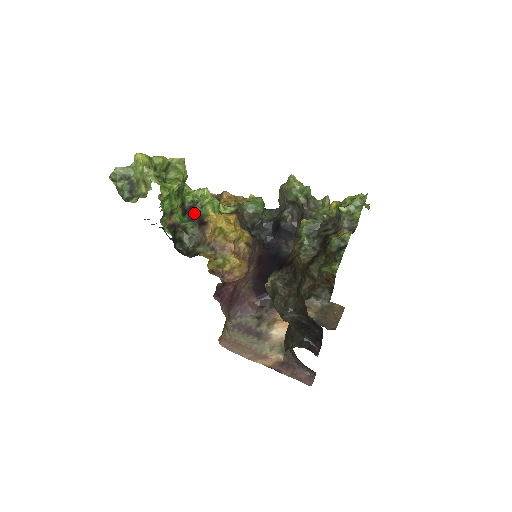
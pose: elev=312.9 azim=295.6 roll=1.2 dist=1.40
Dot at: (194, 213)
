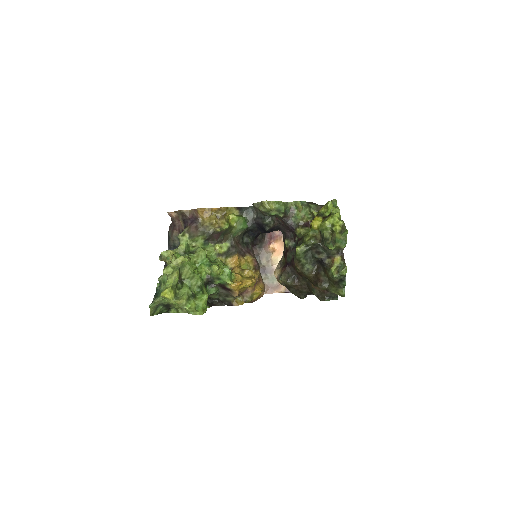
Dot at: occluded
